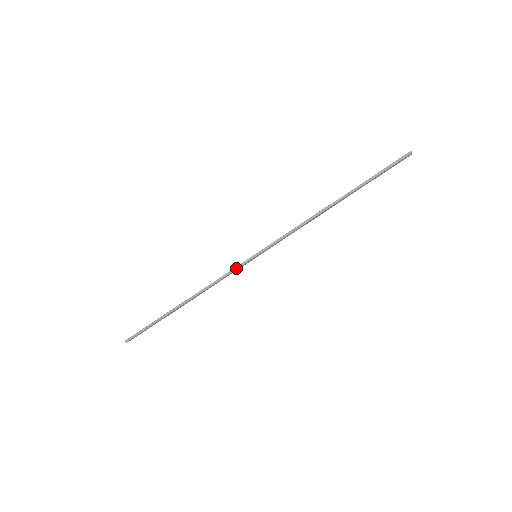
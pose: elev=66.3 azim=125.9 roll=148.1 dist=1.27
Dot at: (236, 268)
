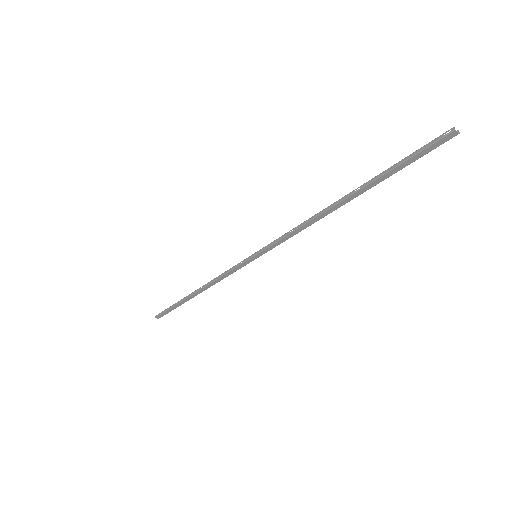
Dot at: (236, 265)
